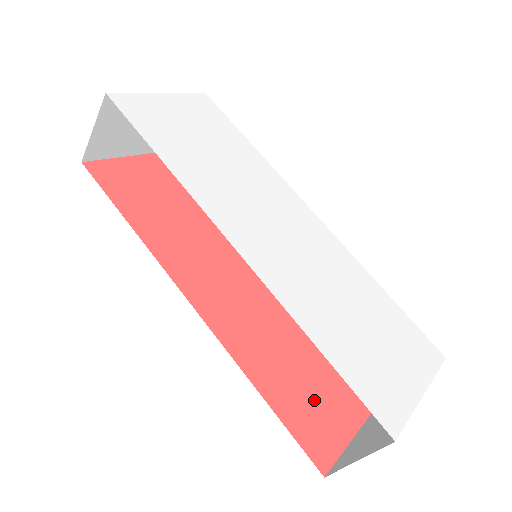
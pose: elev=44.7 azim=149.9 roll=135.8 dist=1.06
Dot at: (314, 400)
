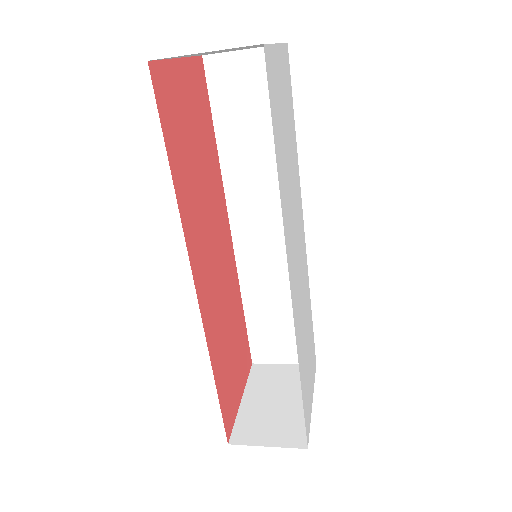
Dot at: (232, 378)
